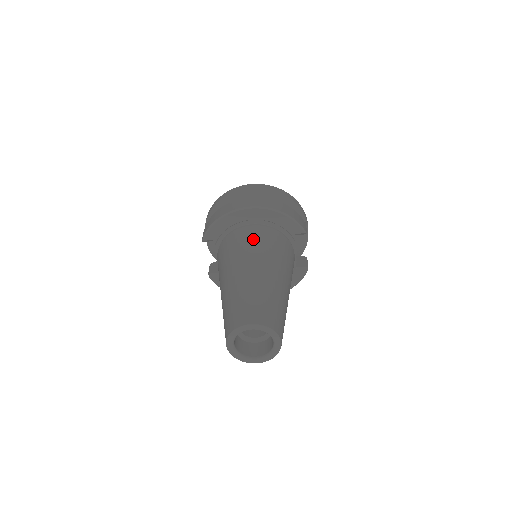
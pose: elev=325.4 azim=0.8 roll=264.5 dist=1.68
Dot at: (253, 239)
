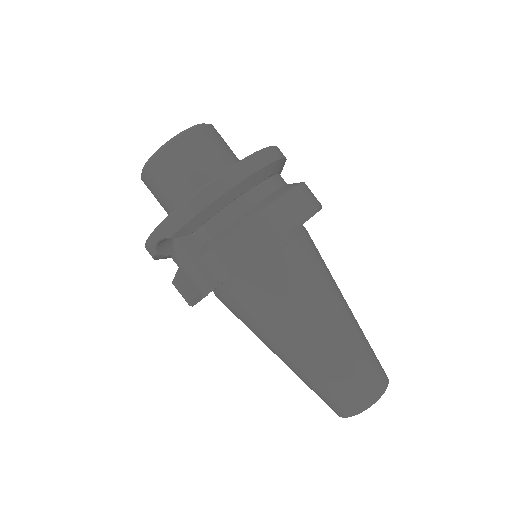
Dot at: (311, 265)
